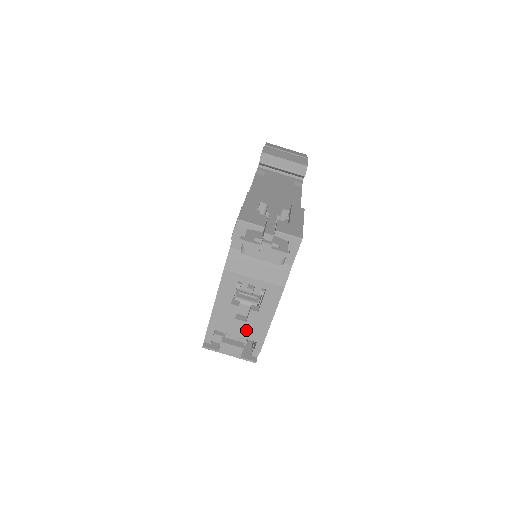
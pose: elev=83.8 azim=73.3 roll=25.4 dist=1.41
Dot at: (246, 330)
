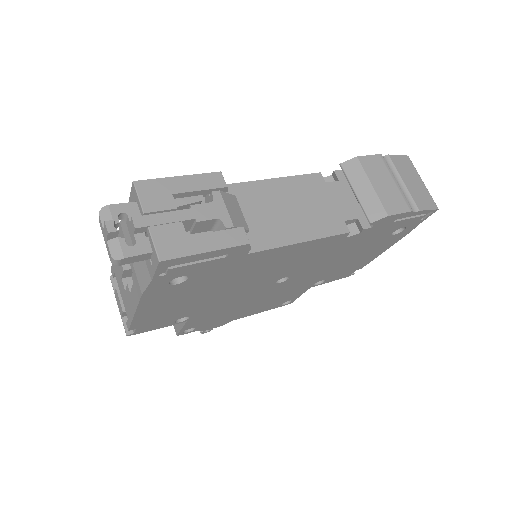
Dot at: (125, 298)
